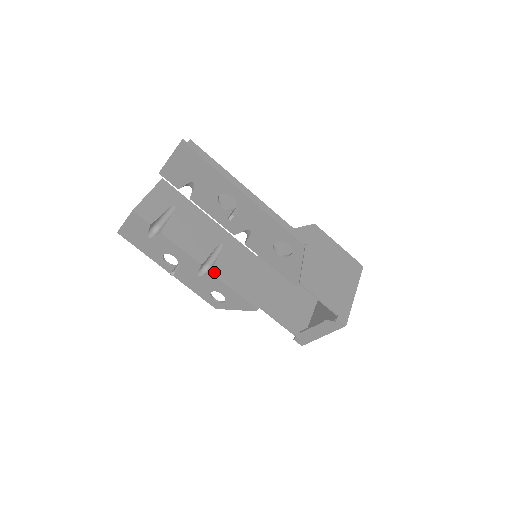
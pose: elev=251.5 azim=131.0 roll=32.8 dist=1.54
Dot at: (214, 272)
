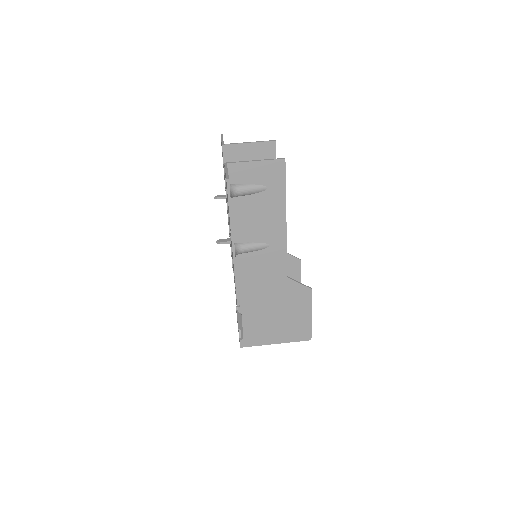
Dot at: occluded
